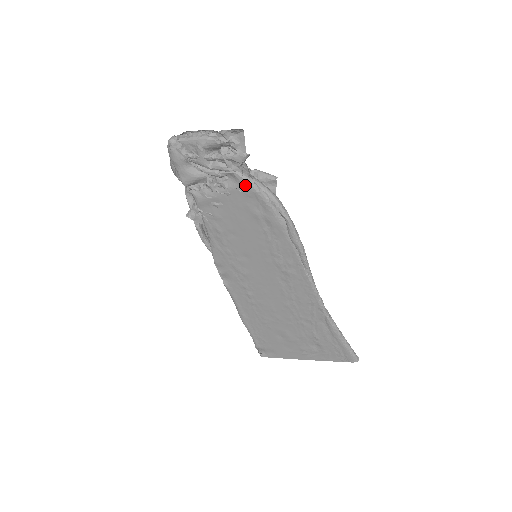
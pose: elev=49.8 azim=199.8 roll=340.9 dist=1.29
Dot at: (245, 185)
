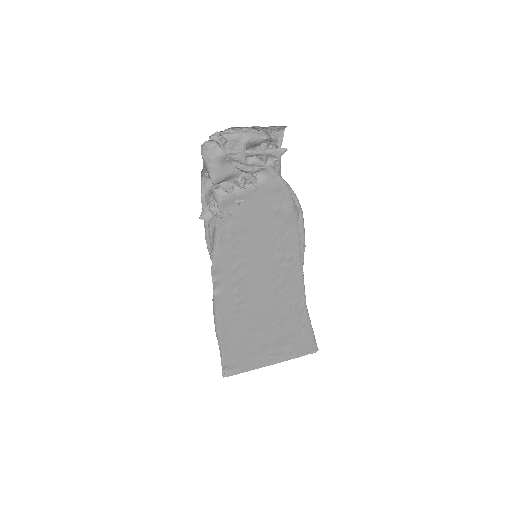
Dot at: (275, 179)
